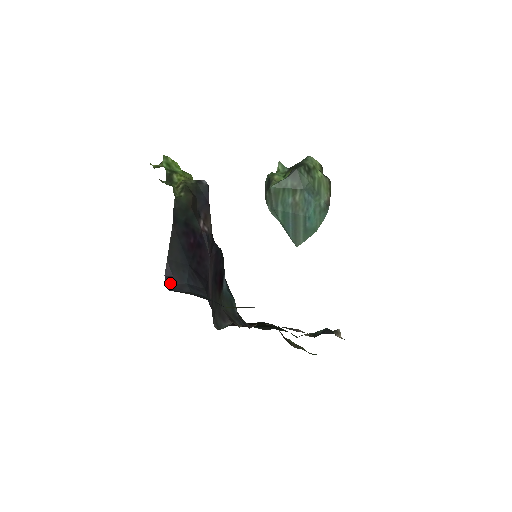
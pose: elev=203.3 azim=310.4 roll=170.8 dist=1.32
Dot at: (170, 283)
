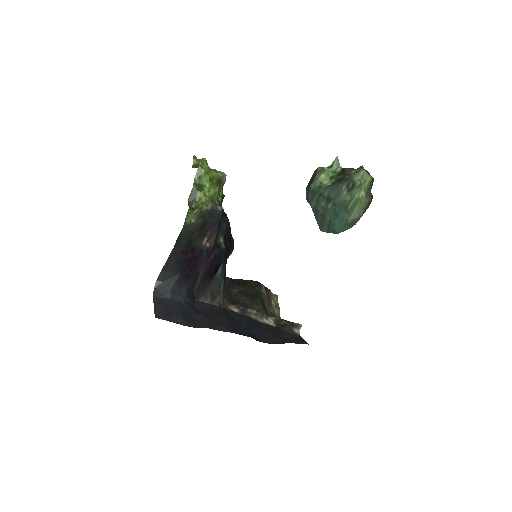
Dot at: (158, 287)
